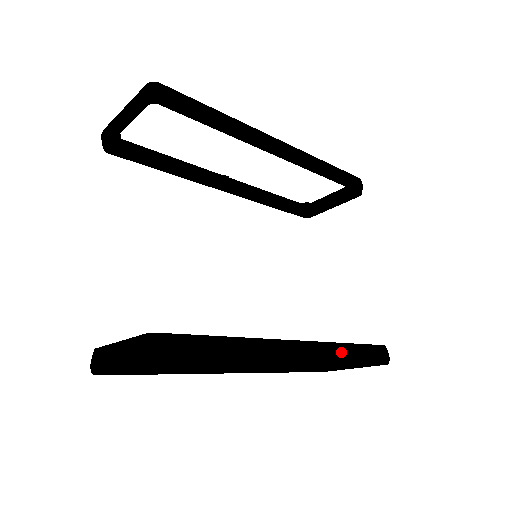
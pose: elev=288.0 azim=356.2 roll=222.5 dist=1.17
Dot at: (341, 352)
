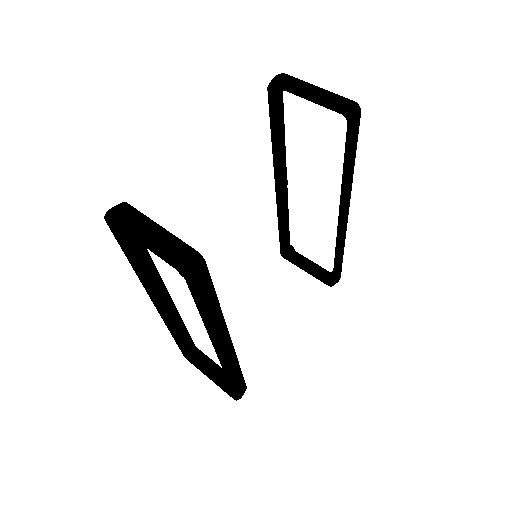
Dot at: (235, 370)
